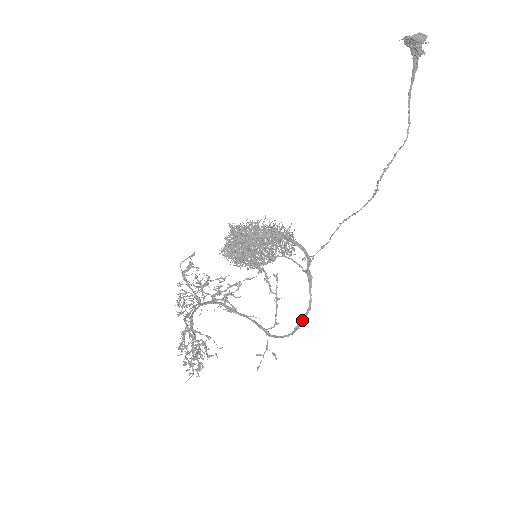
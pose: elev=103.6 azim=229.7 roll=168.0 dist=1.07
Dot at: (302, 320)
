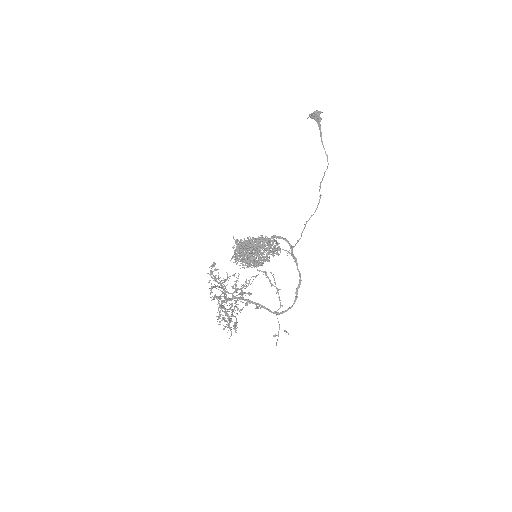
Dot at: occluded
